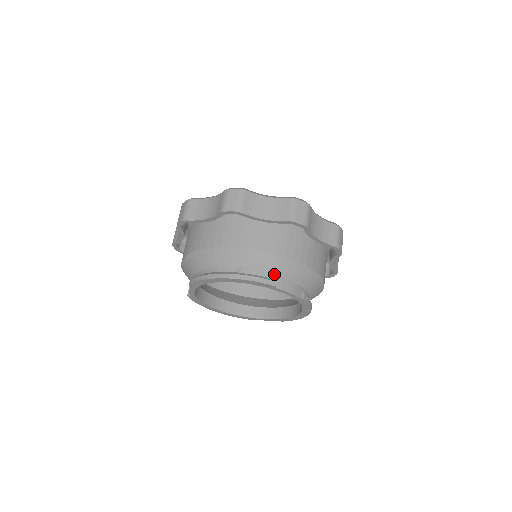
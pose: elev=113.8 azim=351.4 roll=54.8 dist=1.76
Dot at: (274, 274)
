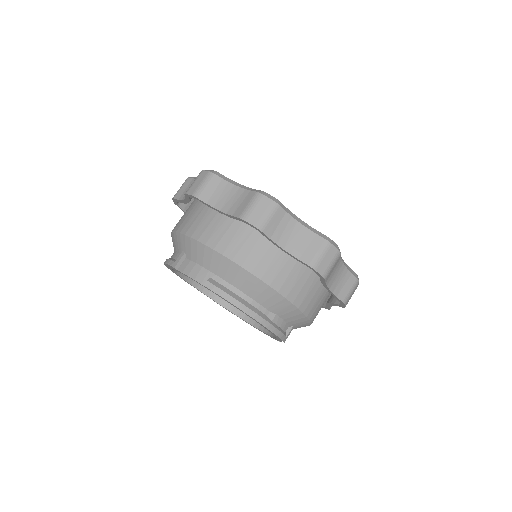
Dot at: (291, 330)
